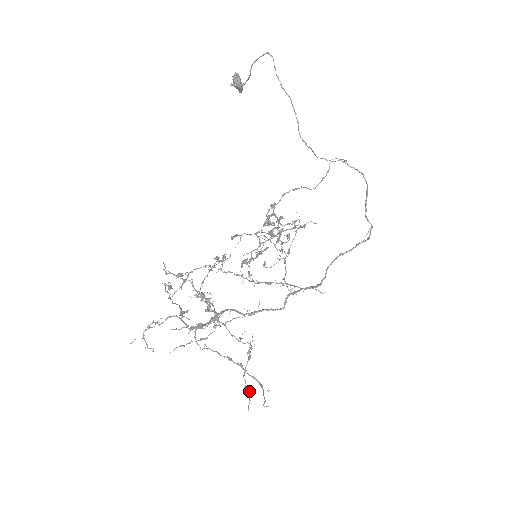
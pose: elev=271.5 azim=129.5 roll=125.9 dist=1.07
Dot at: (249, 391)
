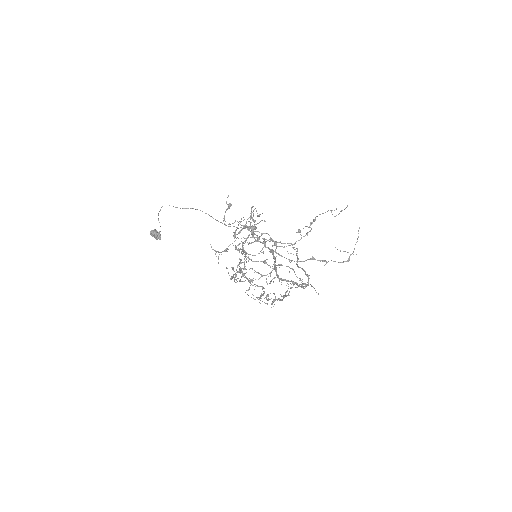
Dot at: occluded
